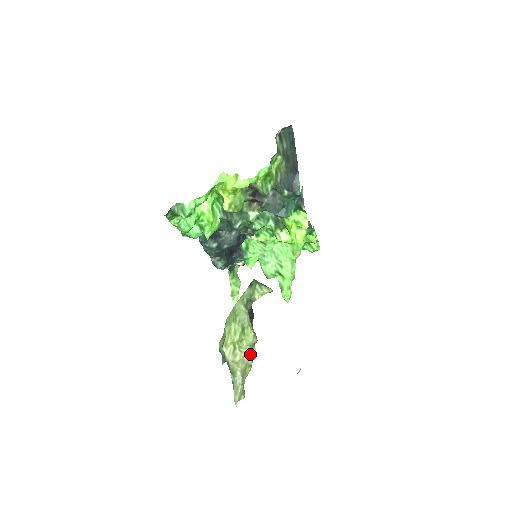
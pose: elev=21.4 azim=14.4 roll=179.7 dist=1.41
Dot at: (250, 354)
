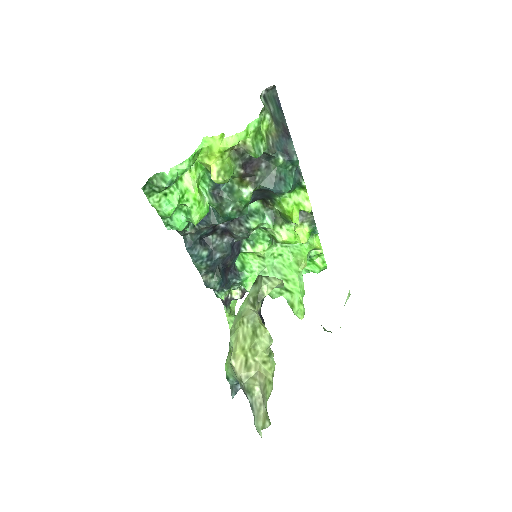
Dot at: (268, 365)
